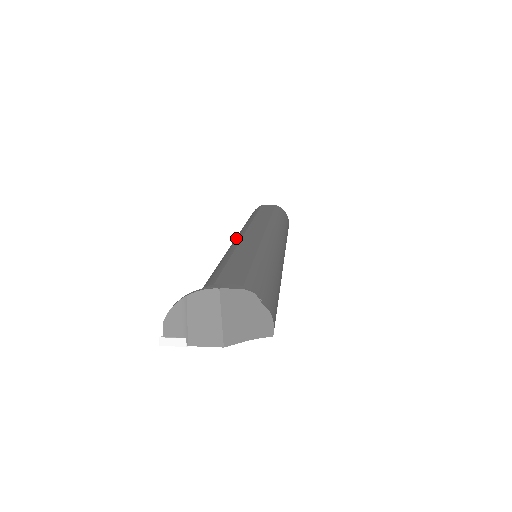
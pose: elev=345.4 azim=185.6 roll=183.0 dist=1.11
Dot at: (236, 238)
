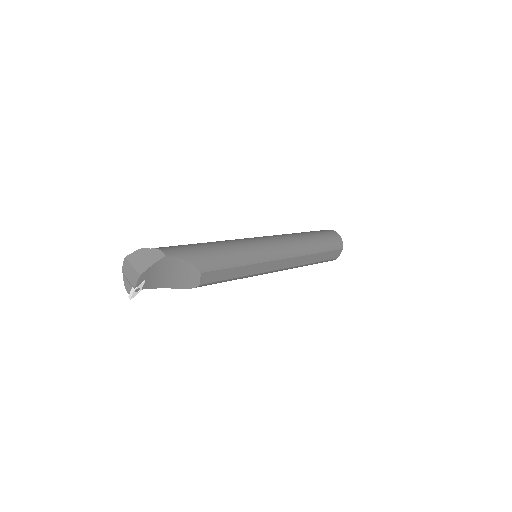
Dot at: occluded
